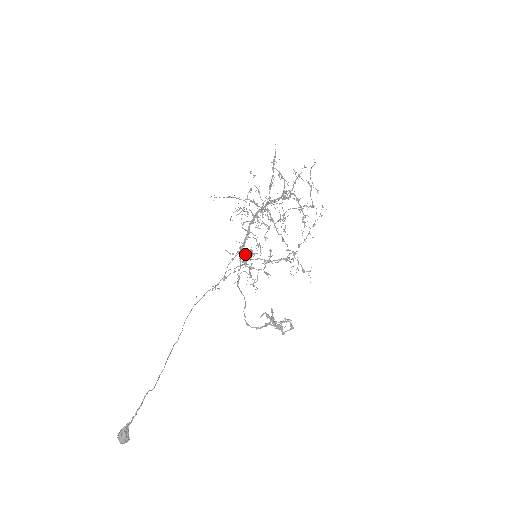
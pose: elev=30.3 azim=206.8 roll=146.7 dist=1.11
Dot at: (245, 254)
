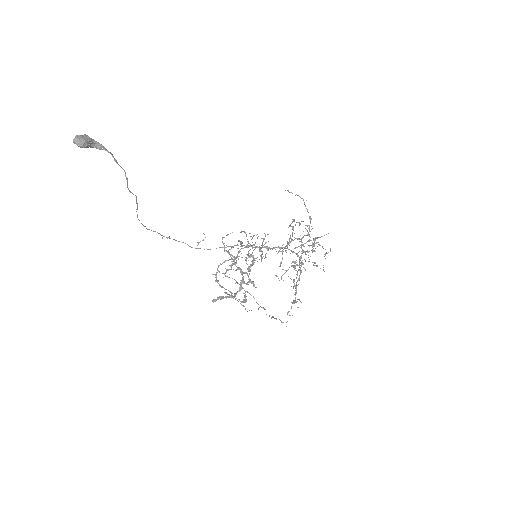
Dot at: occluded
